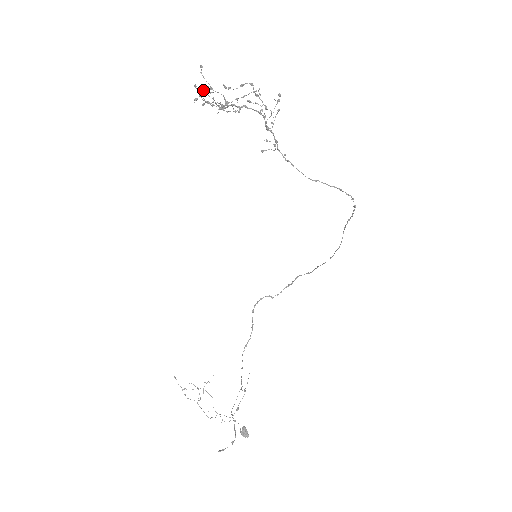
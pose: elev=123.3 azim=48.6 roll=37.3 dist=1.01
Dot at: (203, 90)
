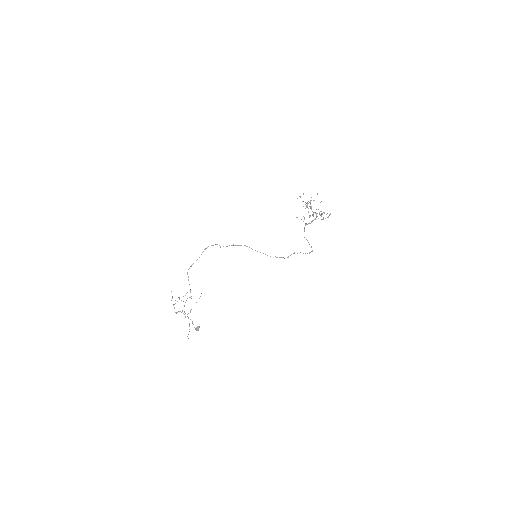
Dot at: (315, 213)
